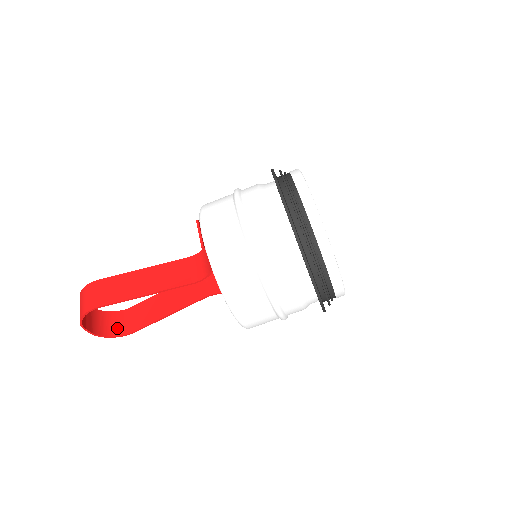
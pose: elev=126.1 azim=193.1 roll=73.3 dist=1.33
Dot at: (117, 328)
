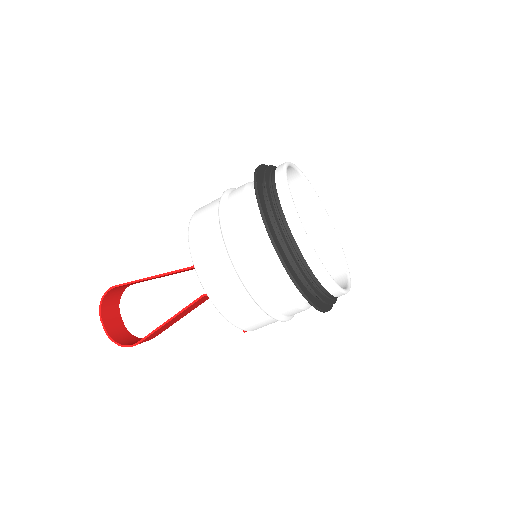
Dot at: (130, 343)
